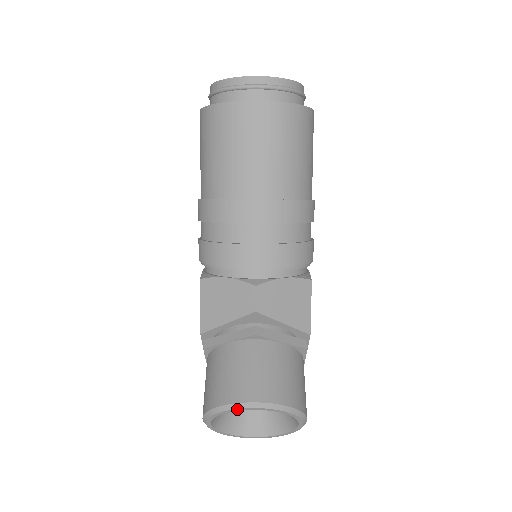
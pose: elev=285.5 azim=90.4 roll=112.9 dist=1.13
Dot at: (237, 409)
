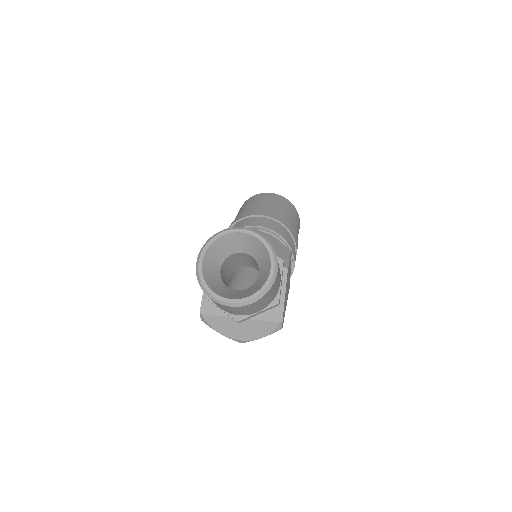
Dot at: (228, 231)
